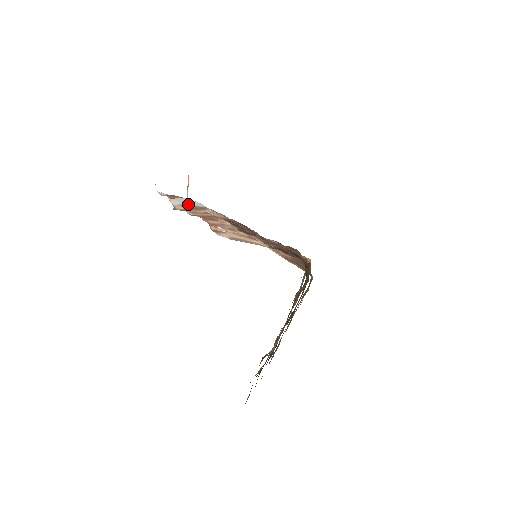
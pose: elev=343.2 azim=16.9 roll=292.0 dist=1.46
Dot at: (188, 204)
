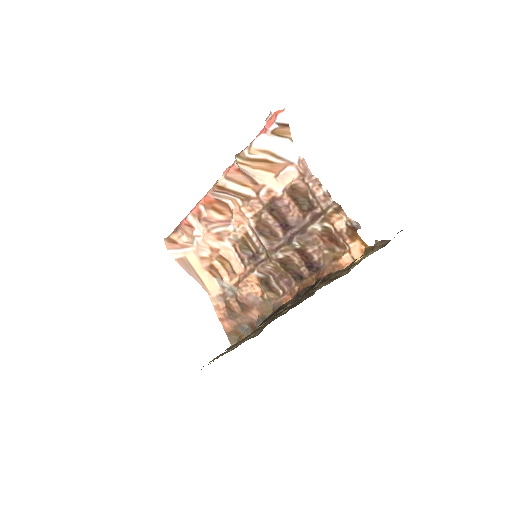
Dot at: (274, 152)
